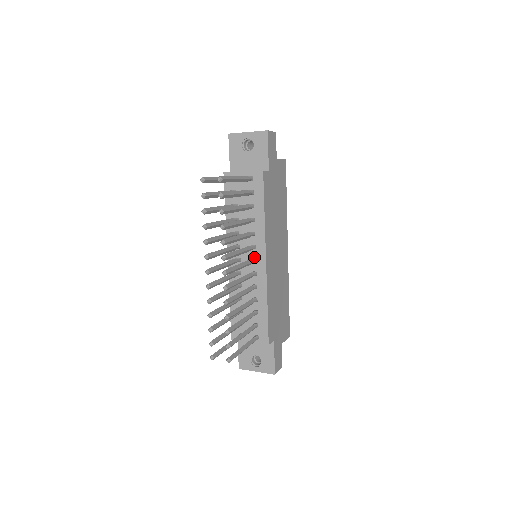
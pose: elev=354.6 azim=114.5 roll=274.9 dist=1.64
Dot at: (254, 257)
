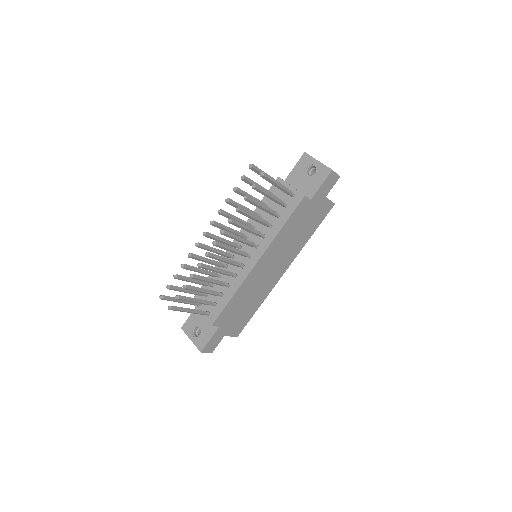
Dot at: (251, 254)
